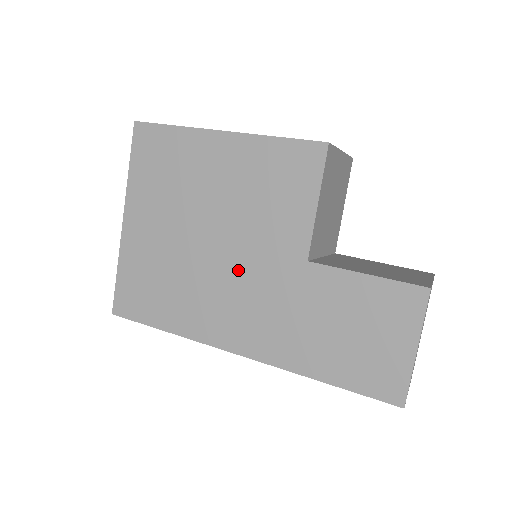
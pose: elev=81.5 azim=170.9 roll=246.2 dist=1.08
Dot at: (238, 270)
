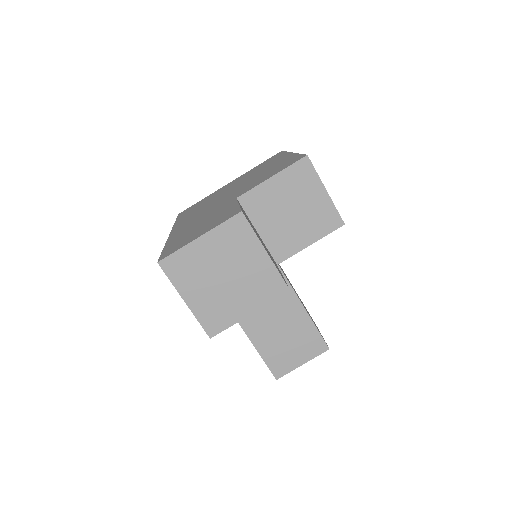
Dot at: (220, 200)
